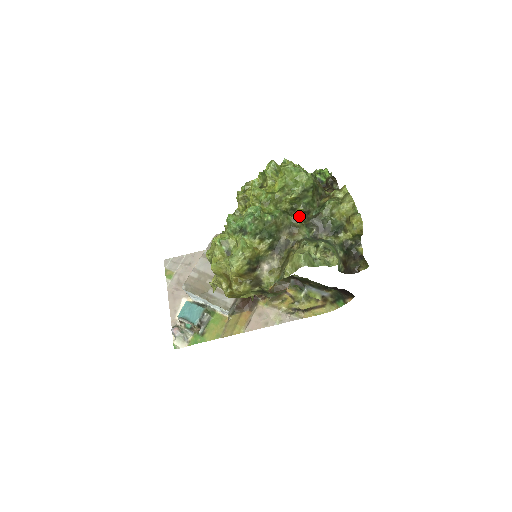
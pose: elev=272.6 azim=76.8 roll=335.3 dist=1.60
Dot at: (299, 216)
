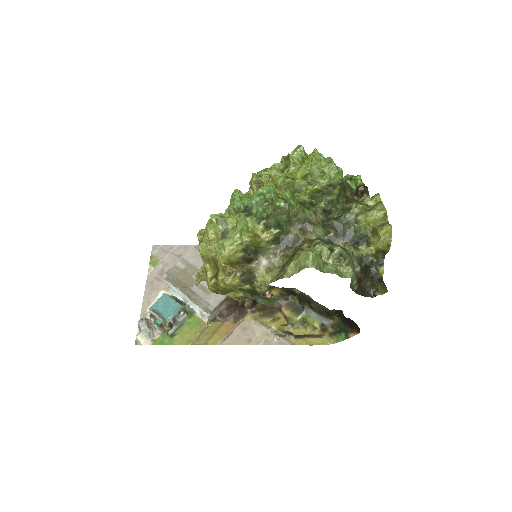
Dot at: (317, 213)
